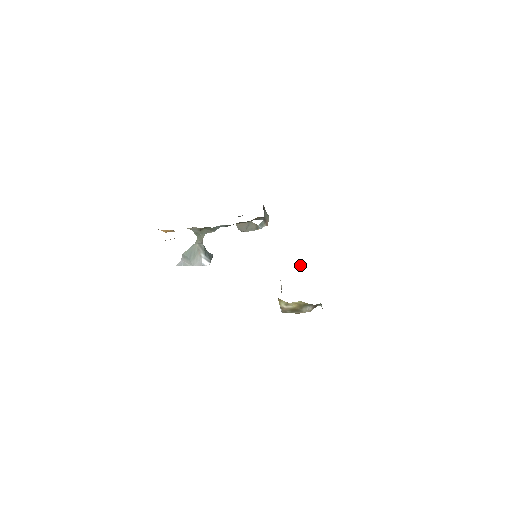
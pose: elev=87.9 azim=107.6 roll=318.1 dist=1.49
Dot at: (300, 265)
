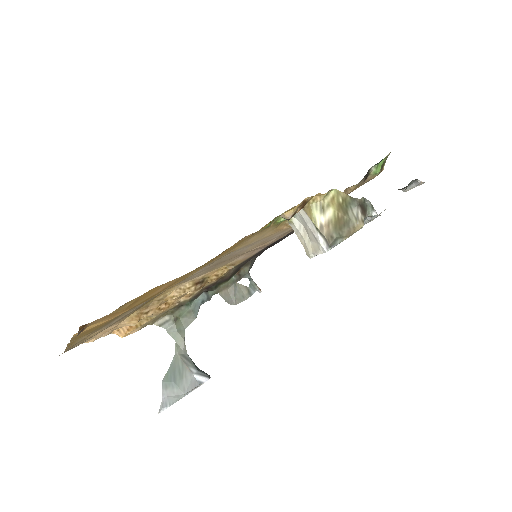
Dot at: occluded
